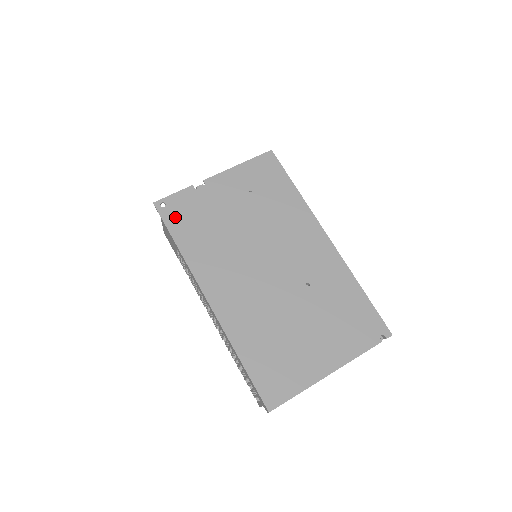
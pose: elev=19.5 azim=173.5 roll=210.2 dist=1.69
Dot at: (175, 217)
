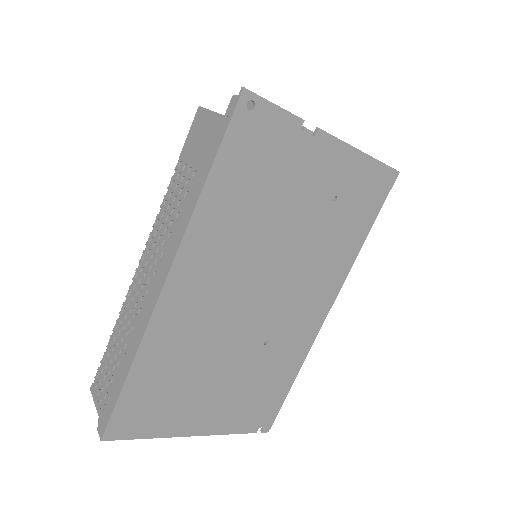
Dot at: (244, 140)
